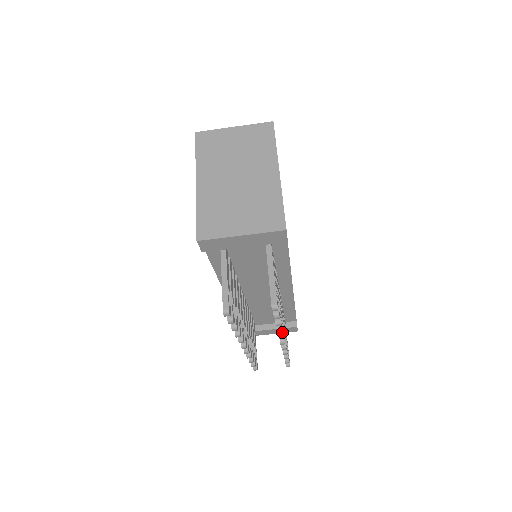
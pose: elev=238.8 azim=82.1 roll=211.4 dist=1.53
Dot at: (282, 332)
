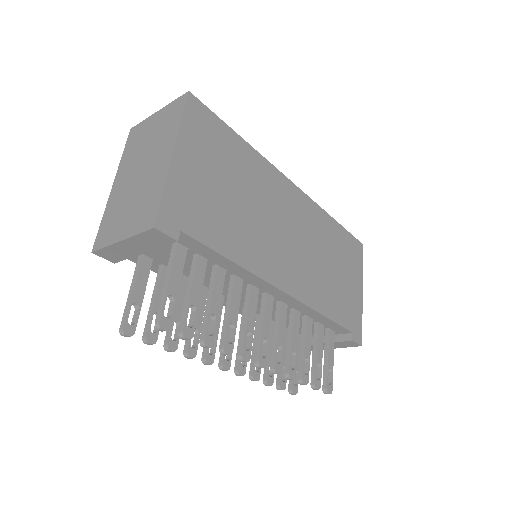
Dot at: (228, 354)
